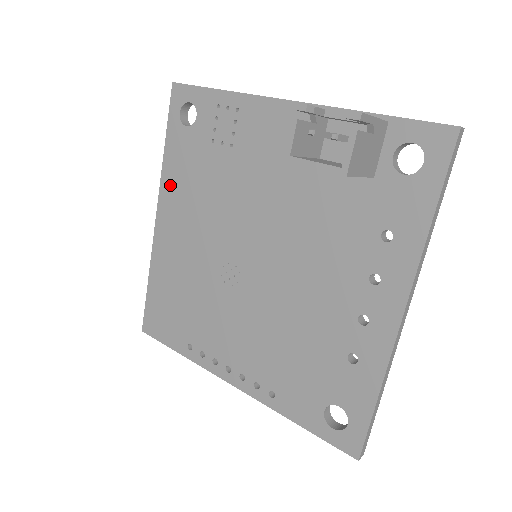
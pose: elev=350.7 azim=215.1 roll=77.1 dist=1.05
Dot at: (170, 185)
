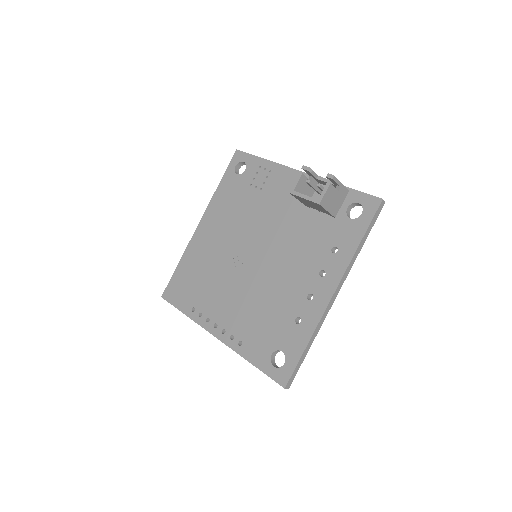
Dot at: (215, 206)
